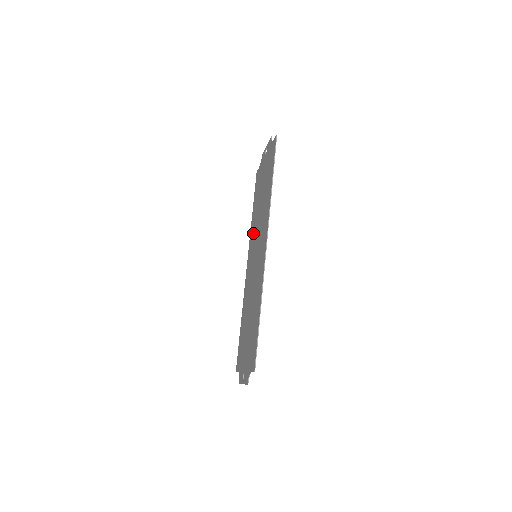
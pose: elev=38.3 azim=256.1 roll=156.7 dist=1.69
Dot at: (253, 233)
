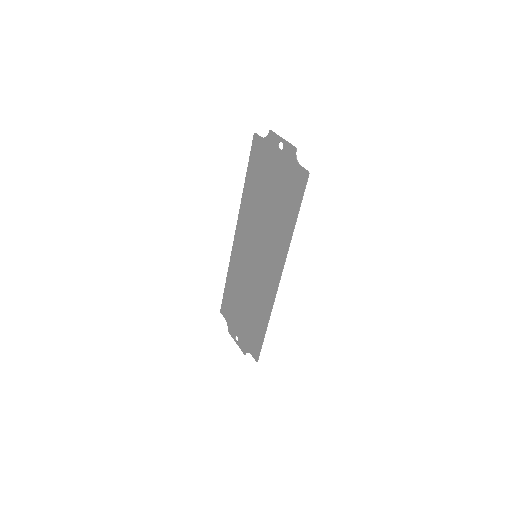
Dot at: (249, 217)
